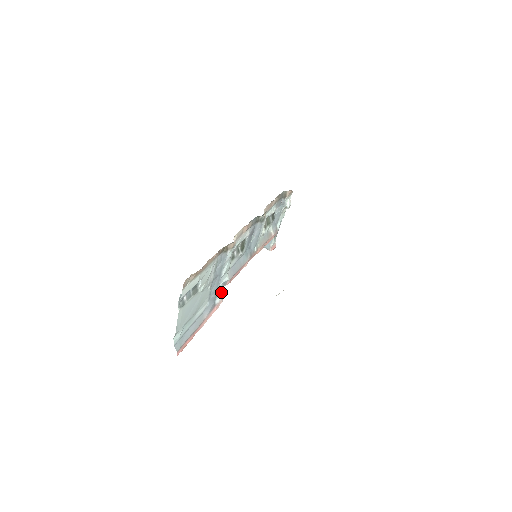
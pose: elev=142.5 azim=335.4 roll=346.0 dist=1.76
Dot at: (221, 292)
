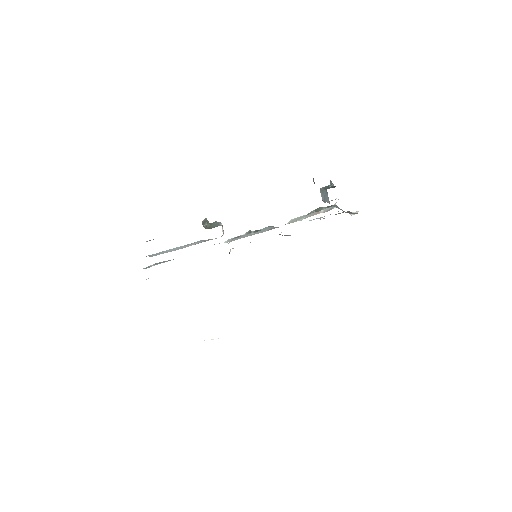
Dot at: occluded
